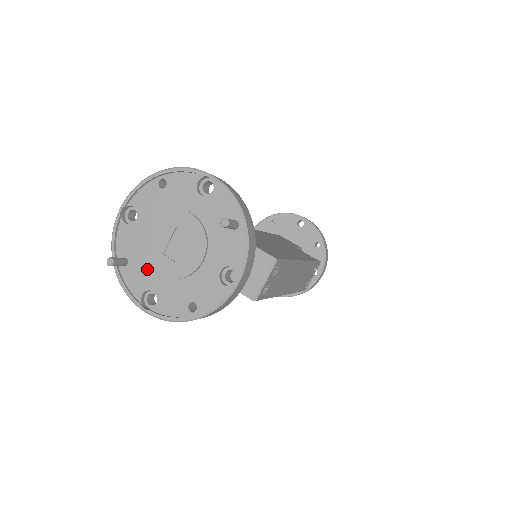
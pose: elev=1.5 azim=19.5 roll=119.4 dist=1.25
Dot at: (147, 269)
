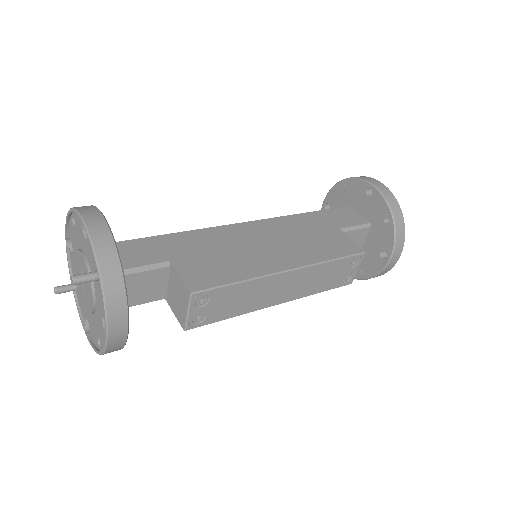
Dot at: occluded
